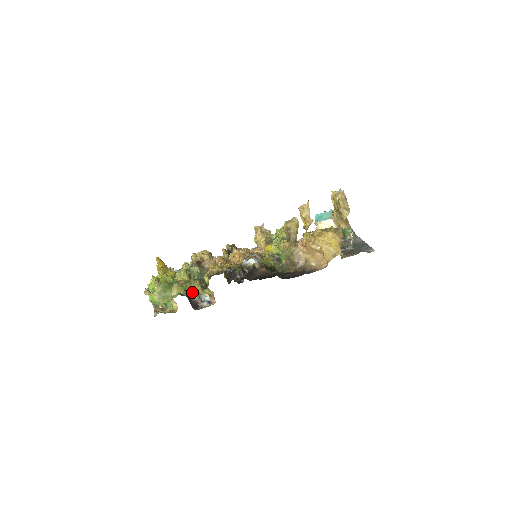
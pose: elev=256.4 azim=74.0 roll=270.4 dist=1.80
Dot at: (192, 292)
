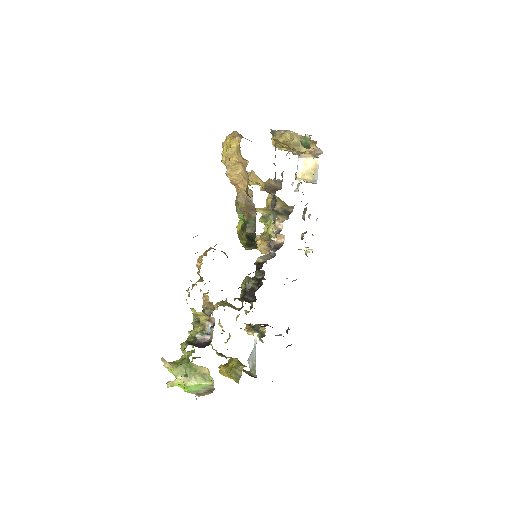
Dot at: occluded
